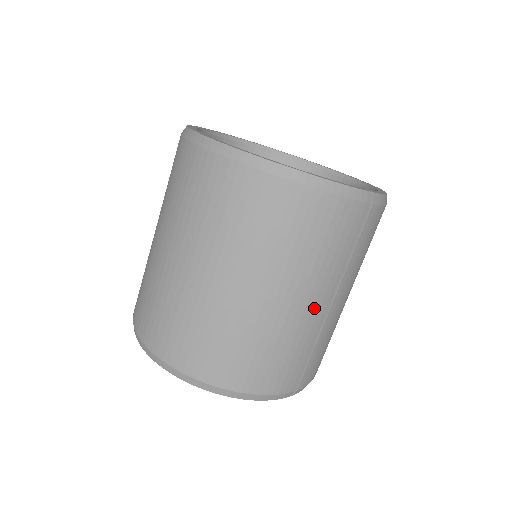
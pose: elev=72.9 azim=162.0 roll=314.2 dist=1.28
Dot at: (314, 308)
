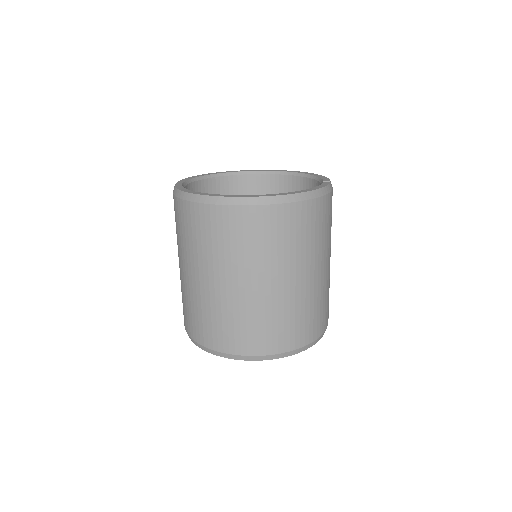
Dot at: (328, 267)
